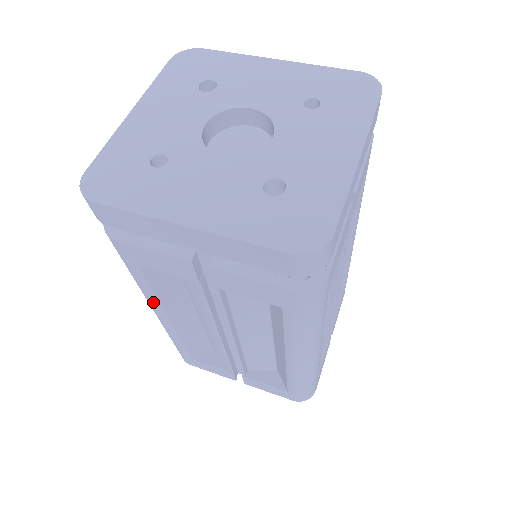
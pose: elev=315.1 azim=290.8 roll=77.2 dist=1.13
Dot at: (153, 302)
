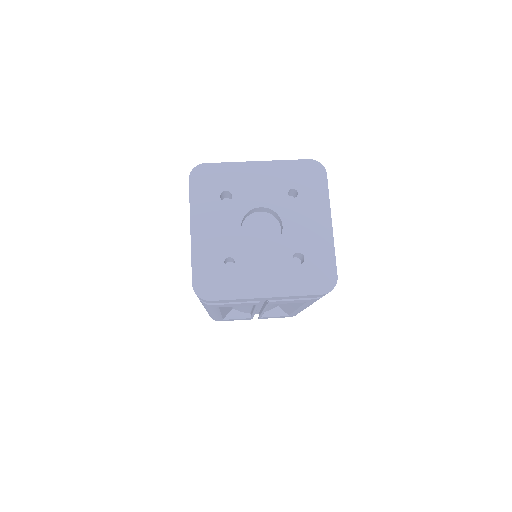
Dot at: (216, 312)
